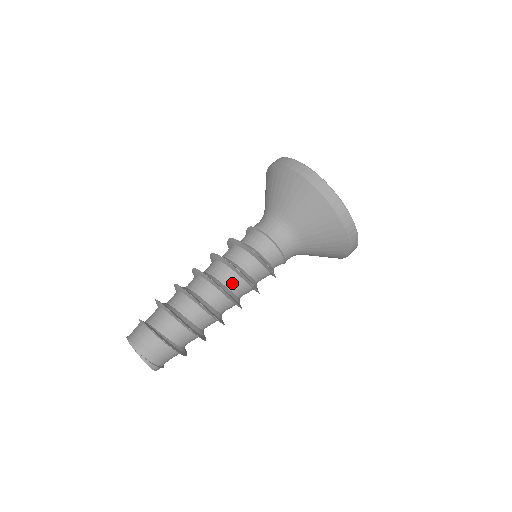
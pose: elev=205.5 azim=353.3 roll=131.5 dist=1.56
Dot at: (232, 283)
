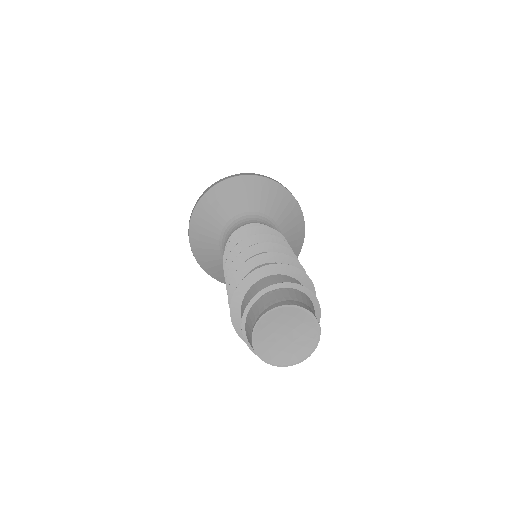
Dot at: occluded
